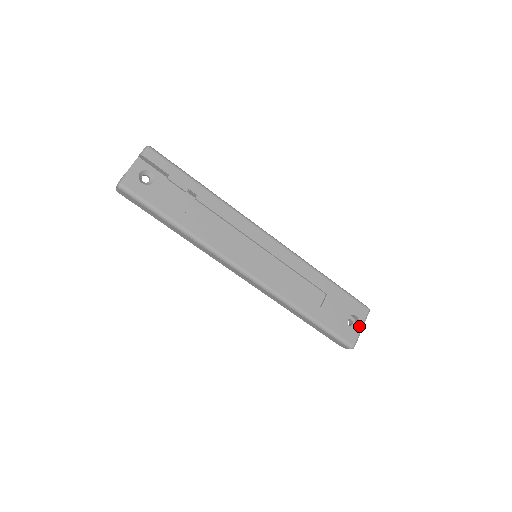
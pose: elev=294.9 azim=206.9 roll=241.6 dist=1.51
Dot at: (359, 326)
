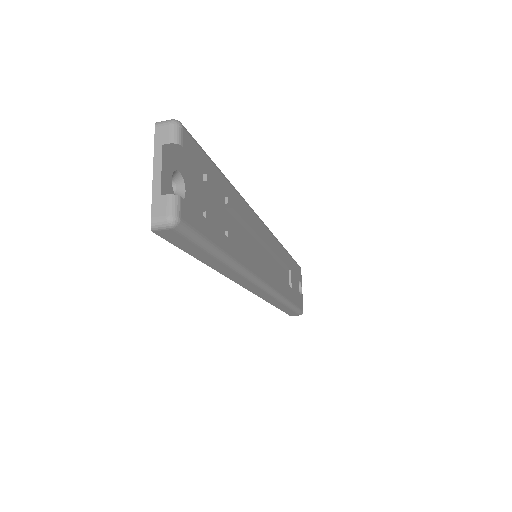
Dot at: occluded
